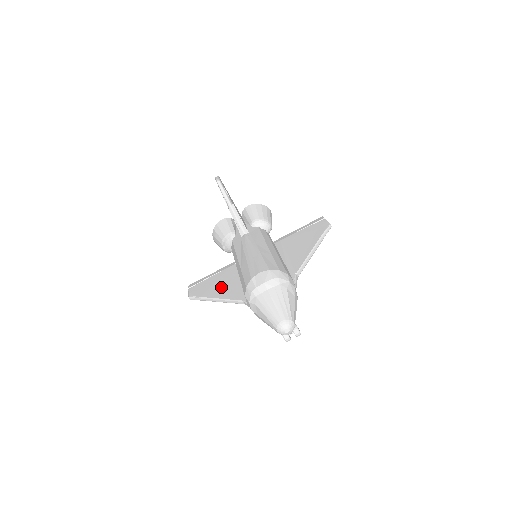
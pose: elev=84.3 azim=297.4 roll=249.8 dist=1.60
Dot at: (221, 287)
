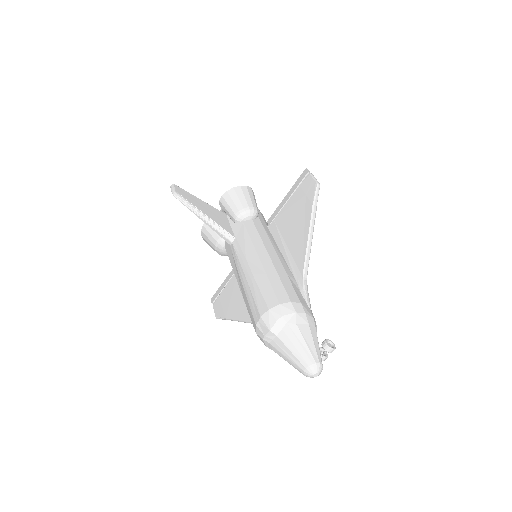
Dot at: (239, 303)
